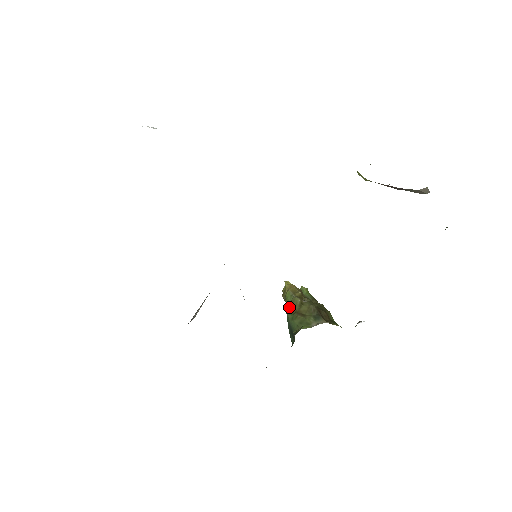
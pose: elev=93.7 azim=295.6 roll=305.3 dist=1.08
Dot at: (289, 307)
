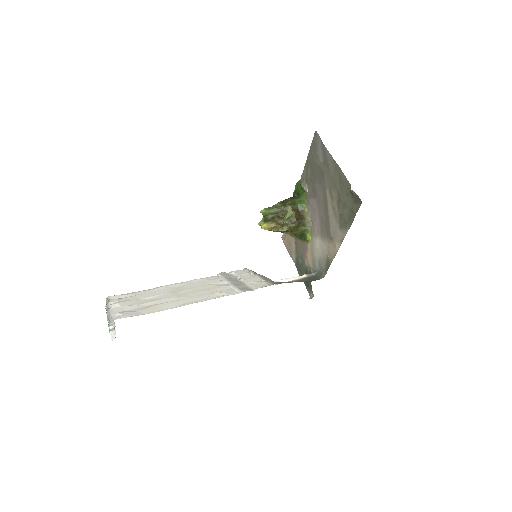
Dot at: occluded
